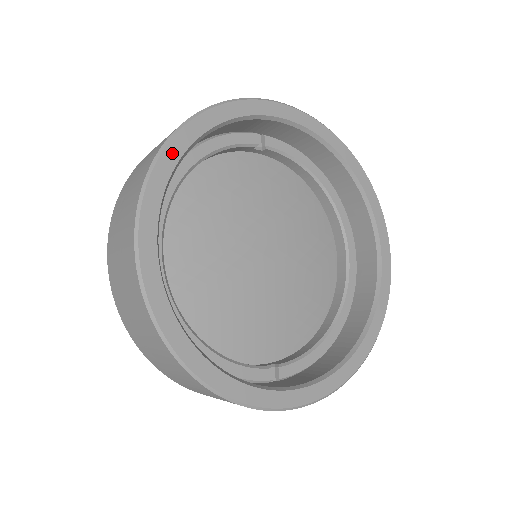
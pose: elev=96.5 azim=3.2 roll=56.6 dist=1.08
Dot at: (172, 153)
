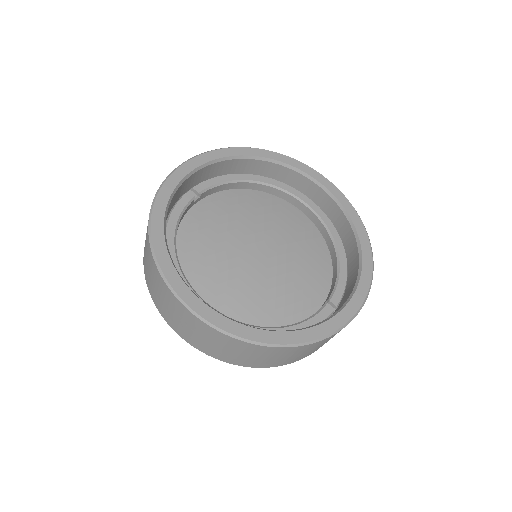
Dot at: (160, 248)
